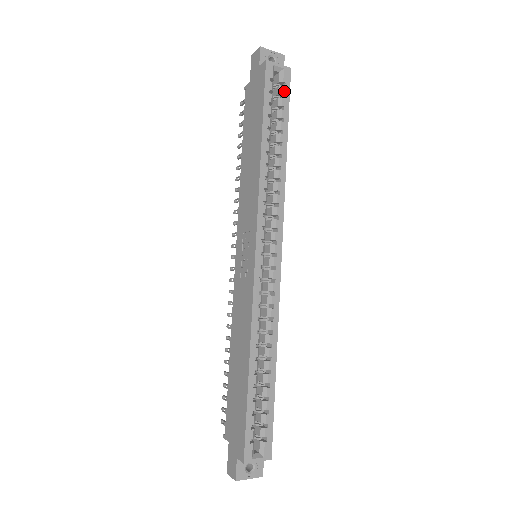
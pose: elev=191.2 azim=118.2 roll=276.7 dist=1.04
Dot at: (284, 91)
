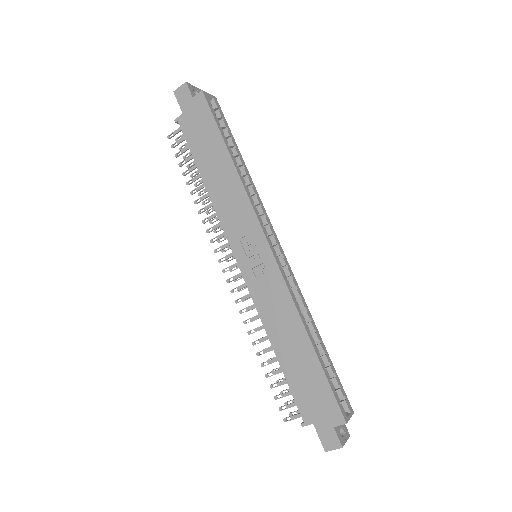
Dot at: (221, 115)
